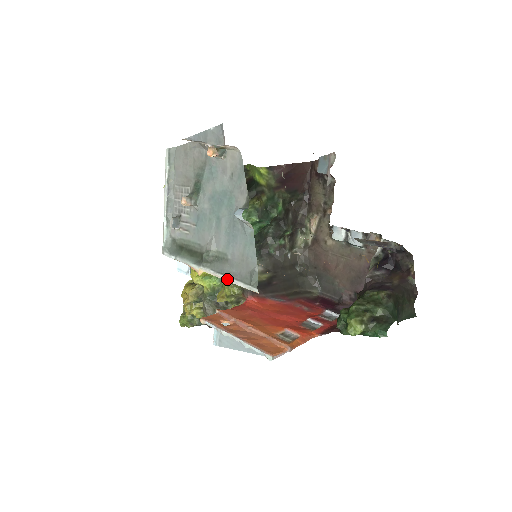
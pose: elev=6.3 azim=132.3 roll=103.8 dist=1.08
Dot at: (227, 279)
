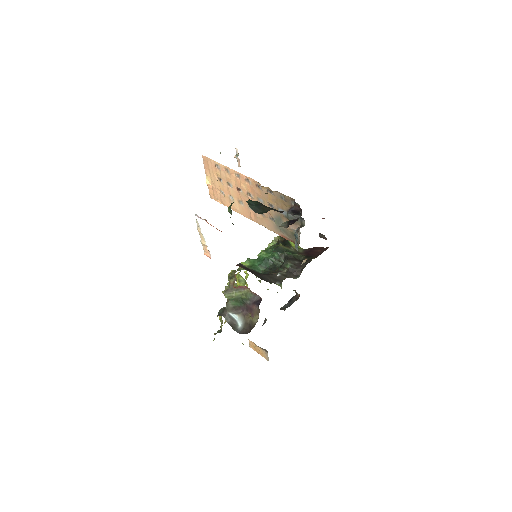
Dot at: (205, 168)
